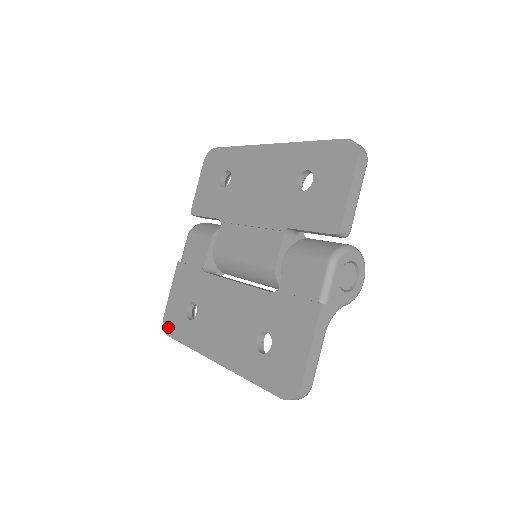
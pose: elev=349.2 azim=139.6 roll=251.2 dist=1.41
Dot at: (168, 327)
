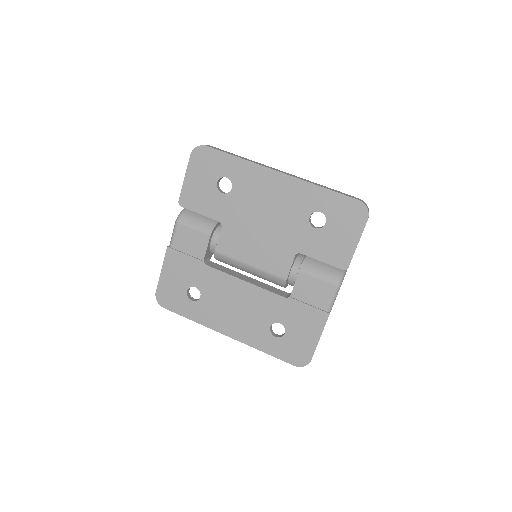
Dot at: (164, 302)
